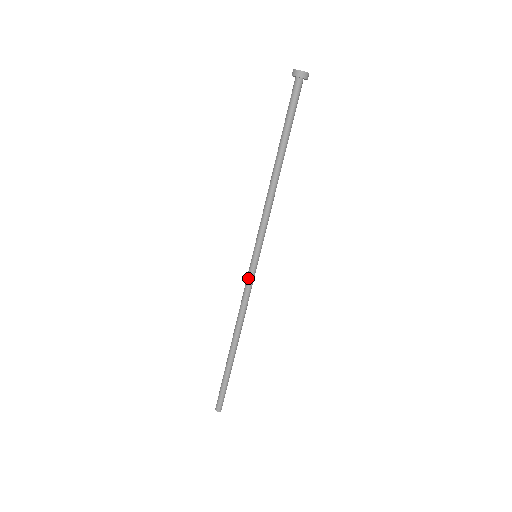
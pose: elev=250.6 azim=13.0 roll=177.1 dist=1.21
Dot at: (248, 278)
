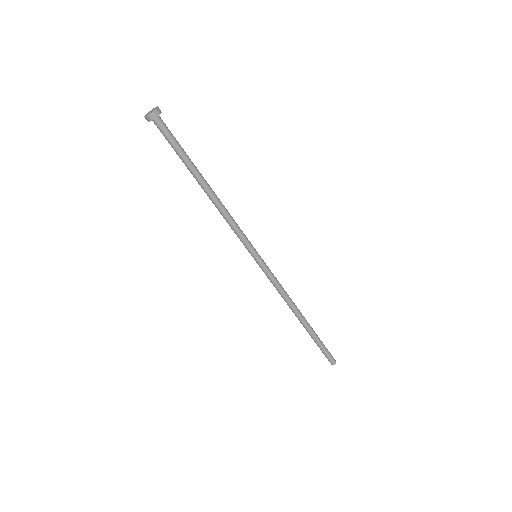
Dot at: (265, 274)
